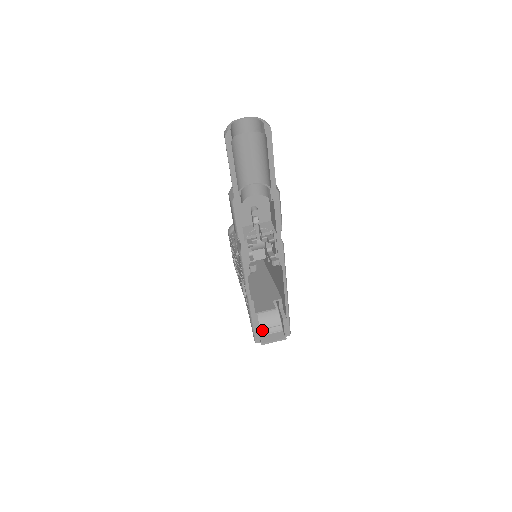
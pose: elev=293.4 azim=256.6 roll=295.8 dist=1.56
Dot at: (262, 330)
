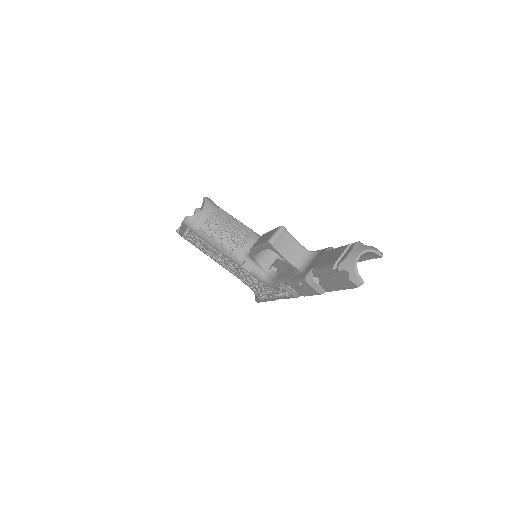
Dot at: occluded
